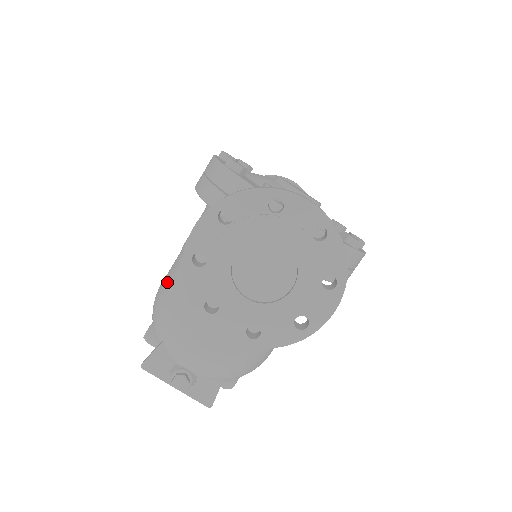
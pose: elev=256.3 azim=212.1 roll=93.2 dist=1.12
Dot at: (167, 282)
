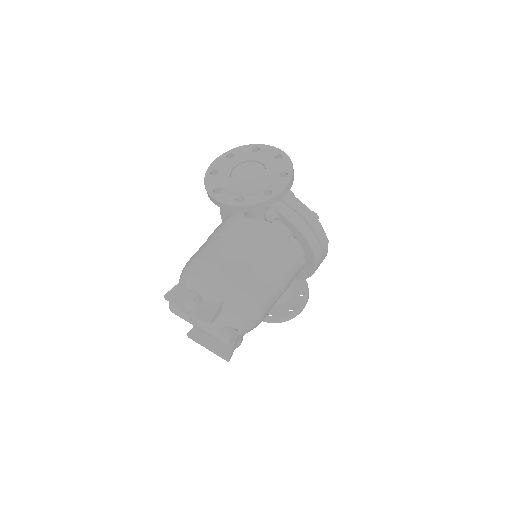
Dot at: occluded
